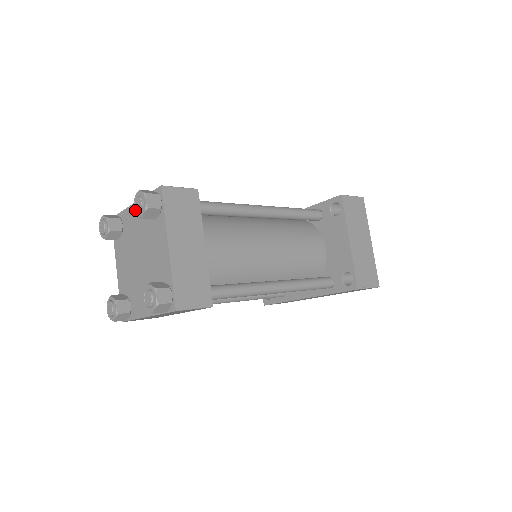
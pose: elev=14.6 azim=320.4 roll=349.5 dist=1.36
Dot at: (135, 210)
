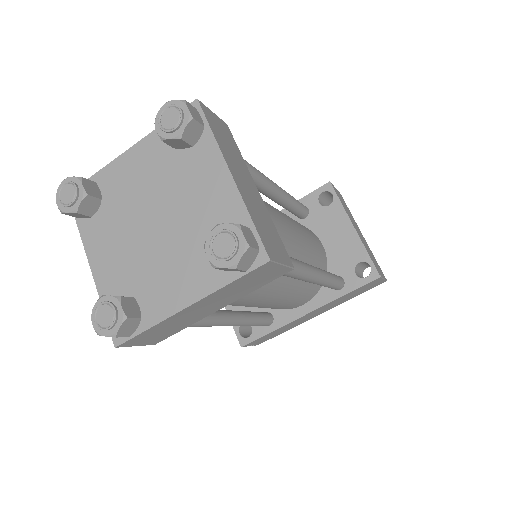
Dot at: (164, 129)
